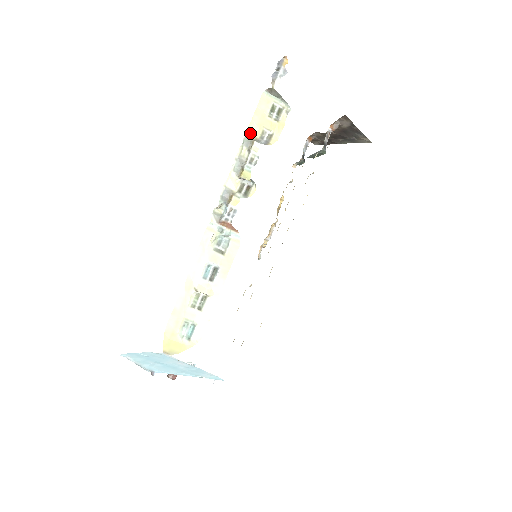
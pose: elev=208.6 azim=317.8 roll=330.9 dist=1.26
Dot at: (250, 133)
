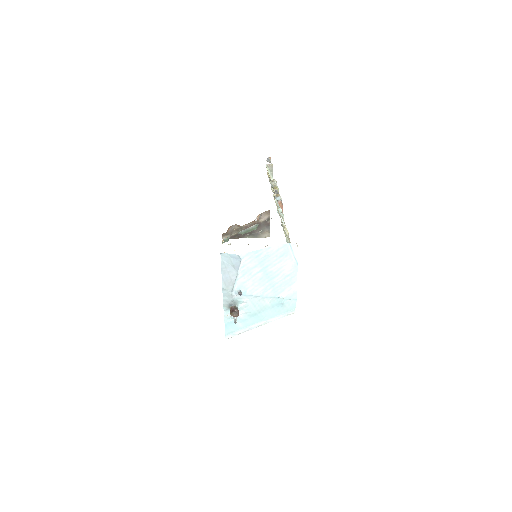
Dot at: (268, 176)
